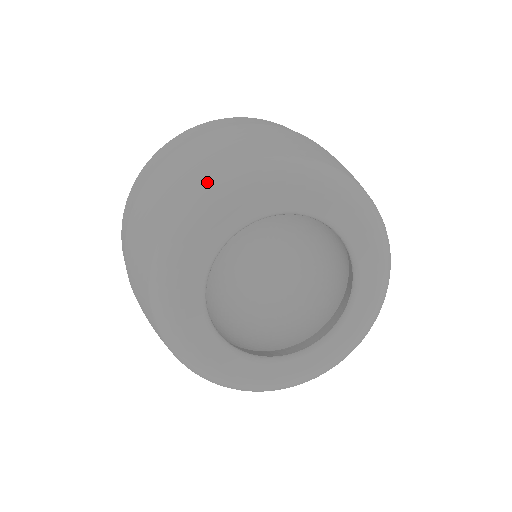
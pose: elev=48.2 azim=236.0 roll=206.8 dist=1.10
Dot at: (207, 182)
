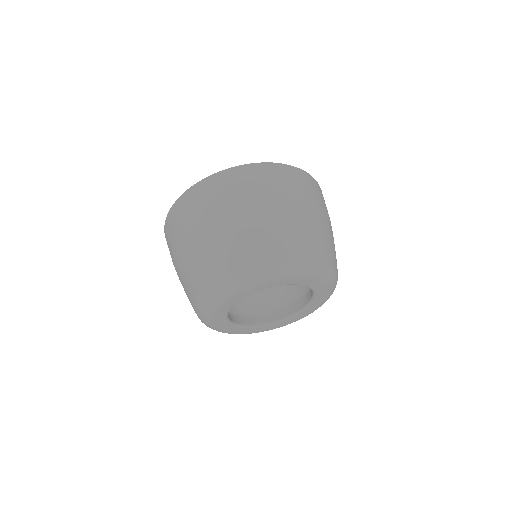
Dot at: (226, 279)
